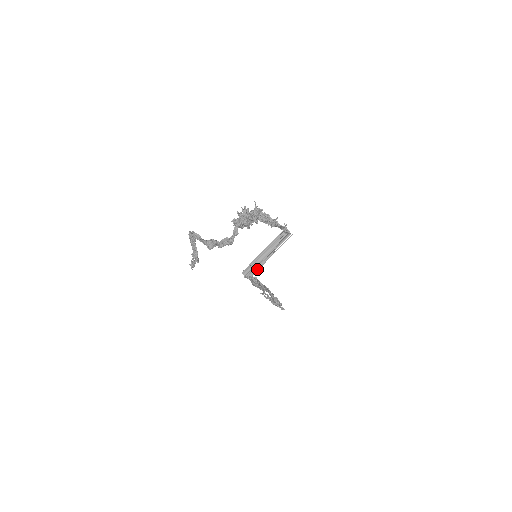
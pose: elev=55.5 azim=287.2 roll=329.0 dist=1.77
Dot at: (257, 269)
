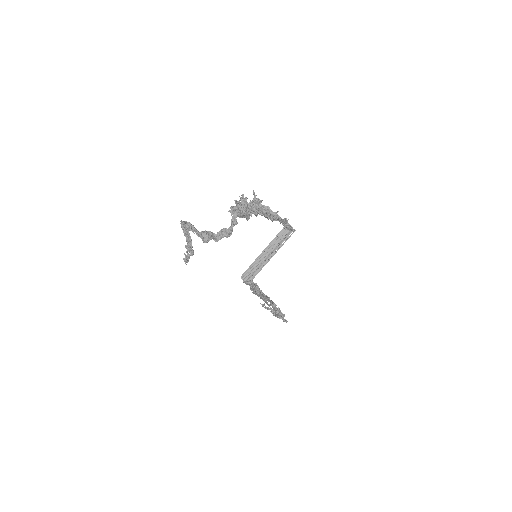
Dot at: (257, 272)
